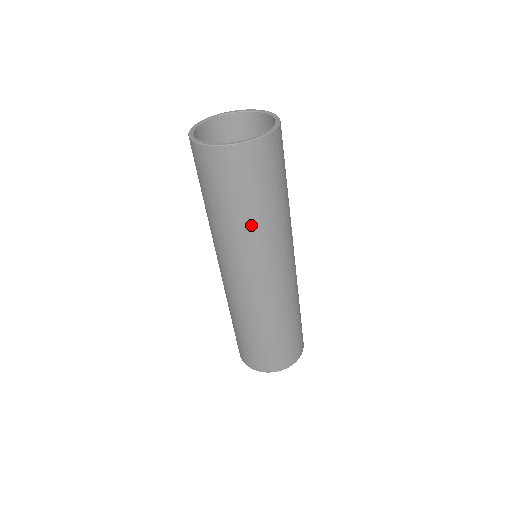
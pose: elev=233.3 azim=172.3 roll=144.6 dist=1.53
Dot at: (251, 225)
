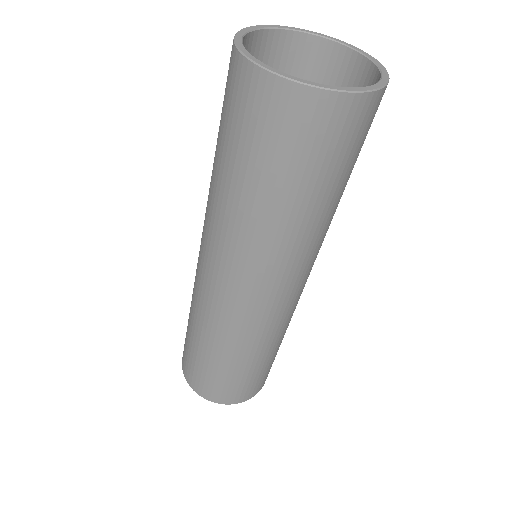
Dot at: (273, 222)
